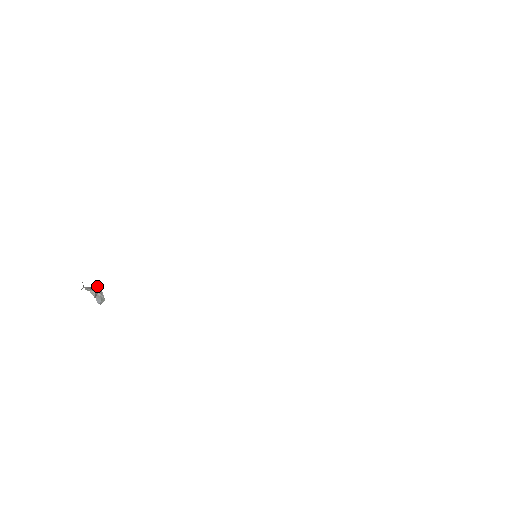
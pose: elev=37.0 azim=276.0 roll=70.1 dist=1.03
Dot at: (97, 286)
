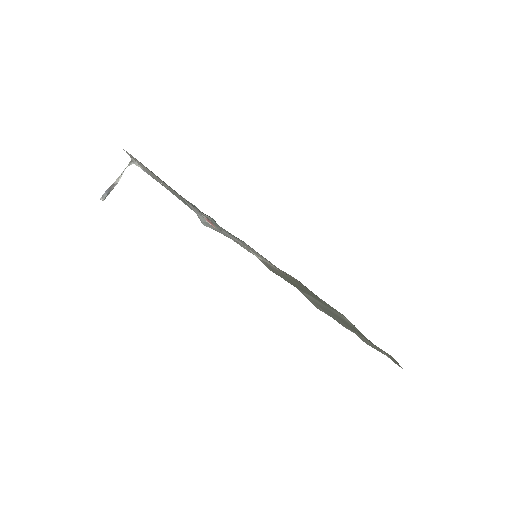
Dot at: occluded
